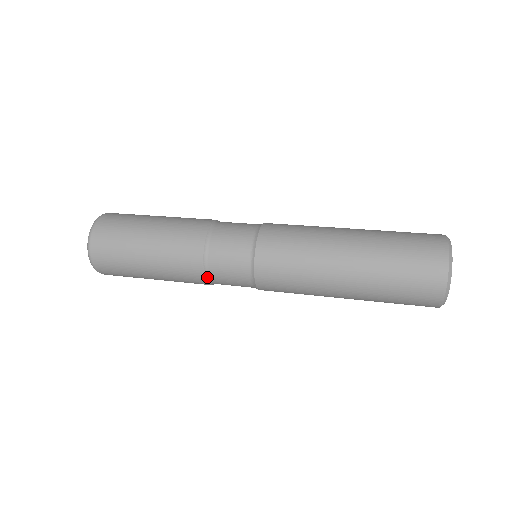
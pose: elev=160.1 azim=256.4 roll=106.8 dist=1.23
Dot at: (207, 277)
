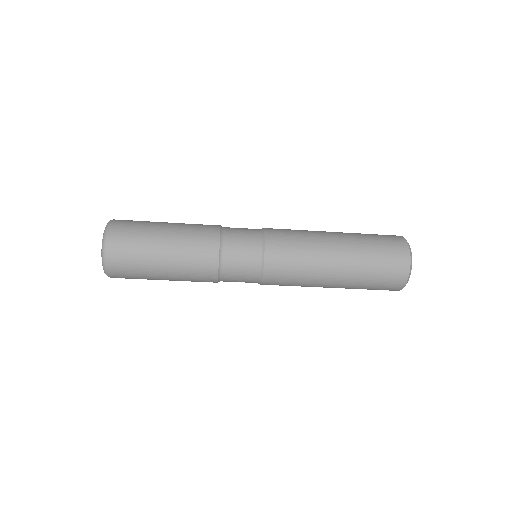
Dot at: (221, 244)
